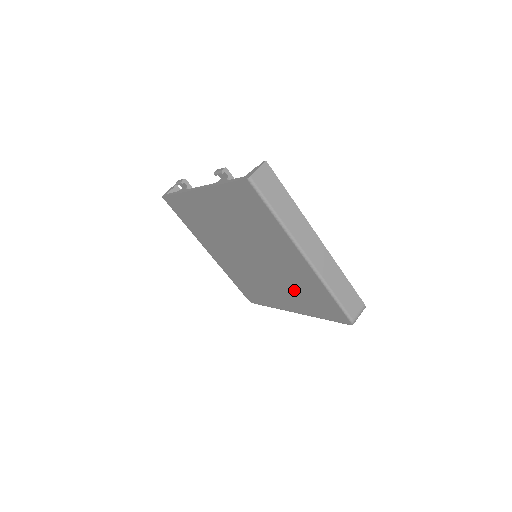
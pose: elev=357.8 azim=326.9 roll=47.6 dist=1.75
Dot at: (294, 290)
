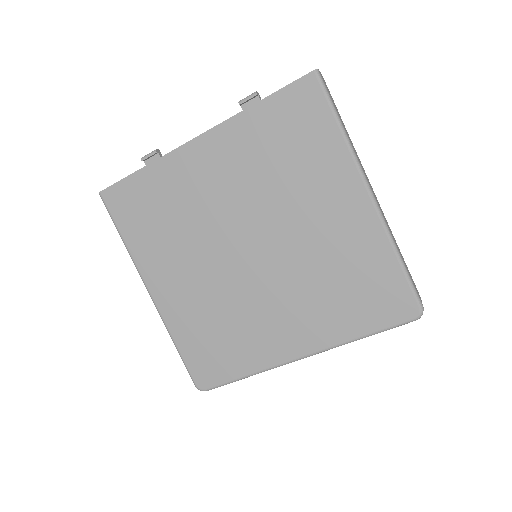
Dot at: (322, 290)
